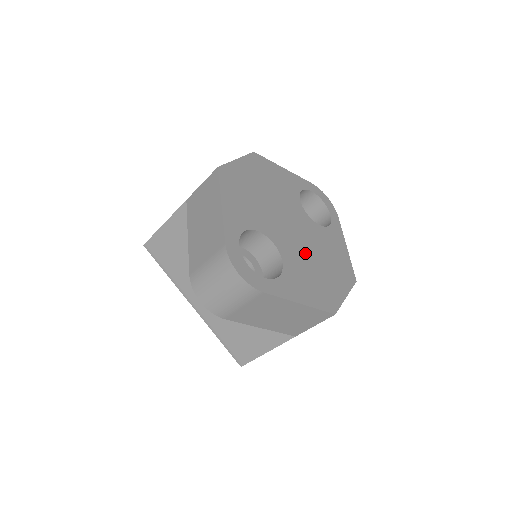
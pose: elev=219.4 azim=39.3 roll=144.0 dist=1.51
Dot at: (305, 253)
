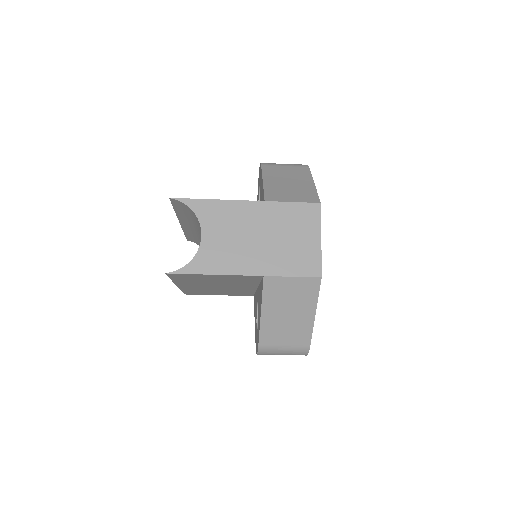
Dot at: occluded
